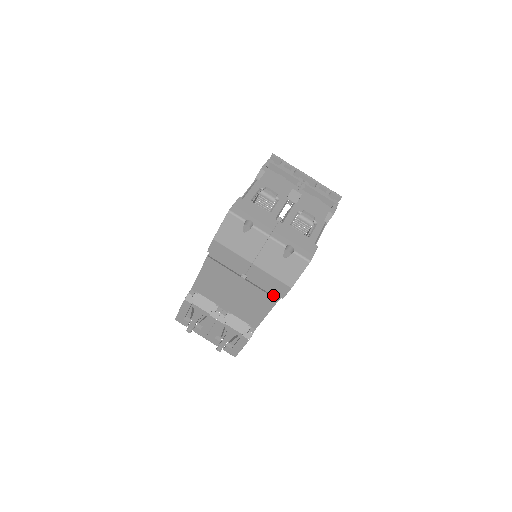
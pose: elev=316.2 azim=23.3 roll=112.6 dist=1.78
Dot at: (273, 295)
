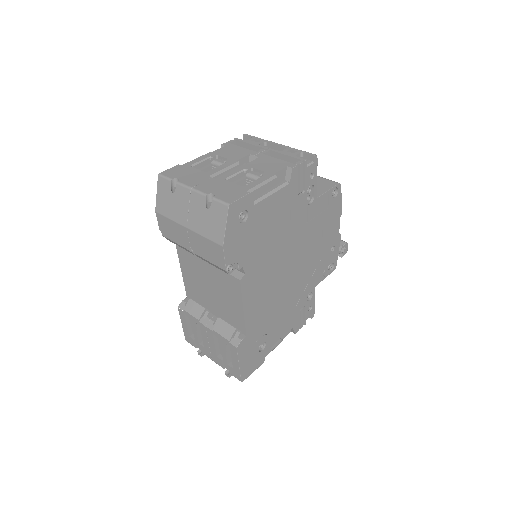
Dot at: (218, 266)
